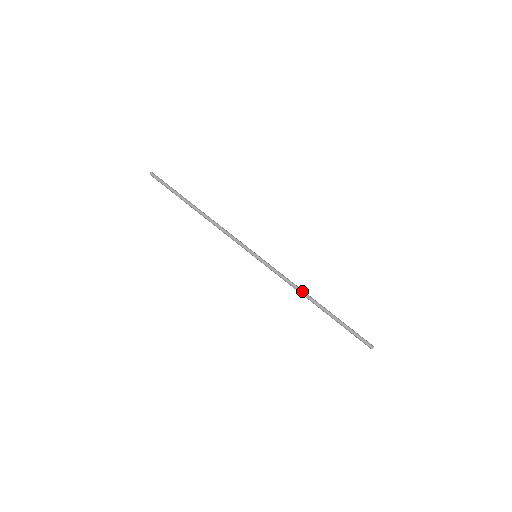
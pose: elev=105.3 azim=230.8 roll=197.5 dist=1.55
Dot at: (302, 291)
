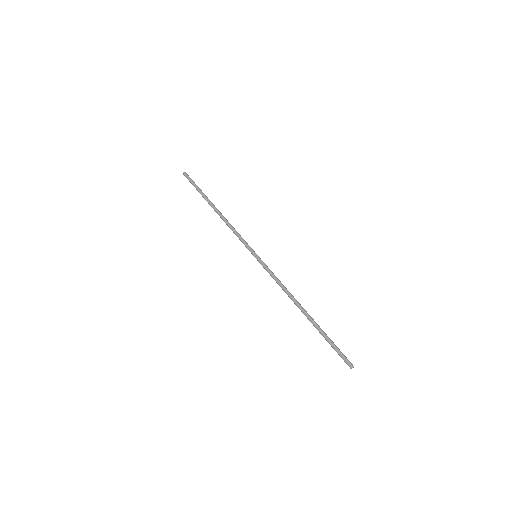
Dot at: (290, 297)
